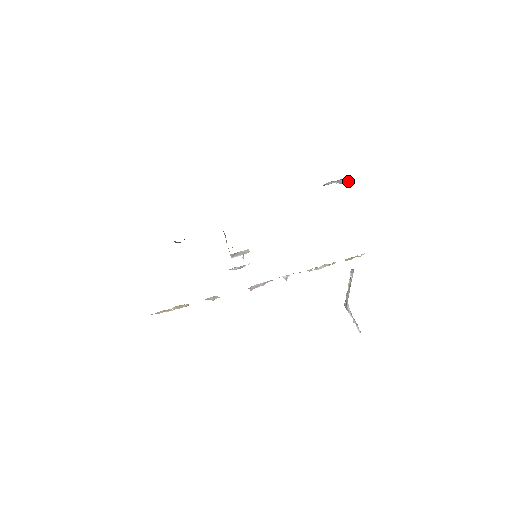
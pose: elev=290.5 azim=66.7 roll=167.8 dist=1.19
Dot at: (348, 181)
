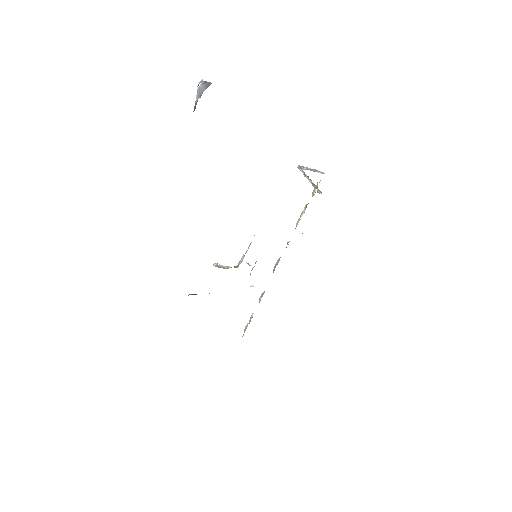
Dot at: (207, 83)
